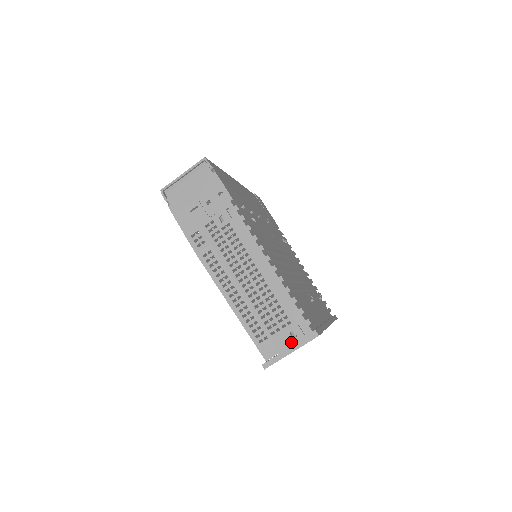
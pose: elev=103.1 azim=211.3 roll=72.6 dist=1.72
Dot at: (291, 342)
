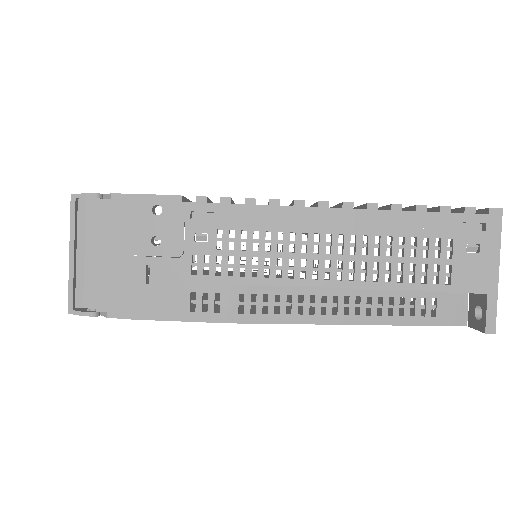
Dot at: (482, 260)
